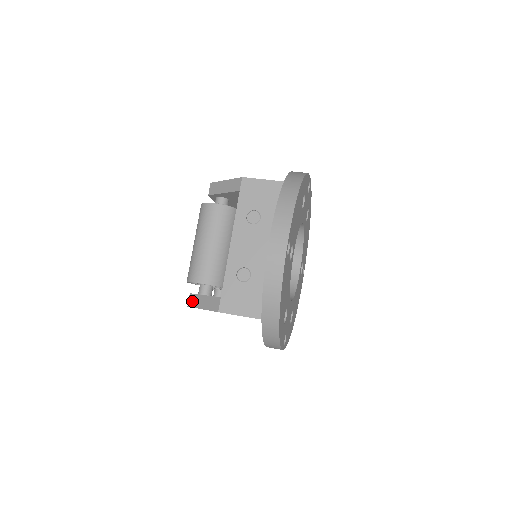
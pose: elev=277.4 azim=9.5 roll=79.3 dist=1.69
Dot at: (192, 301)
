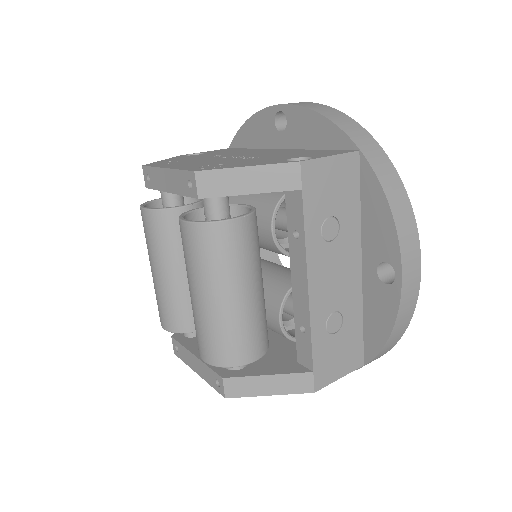
Dot at: (236, 389)
